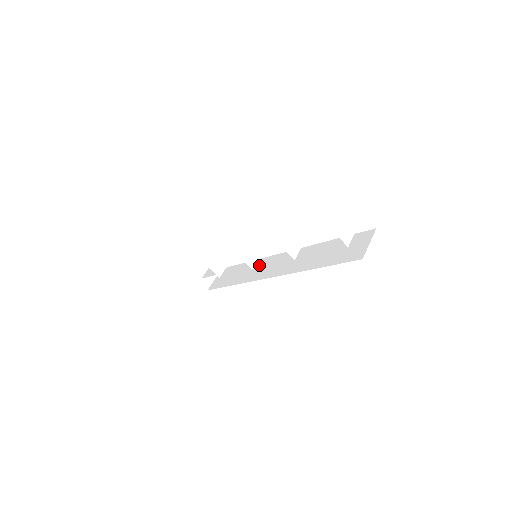
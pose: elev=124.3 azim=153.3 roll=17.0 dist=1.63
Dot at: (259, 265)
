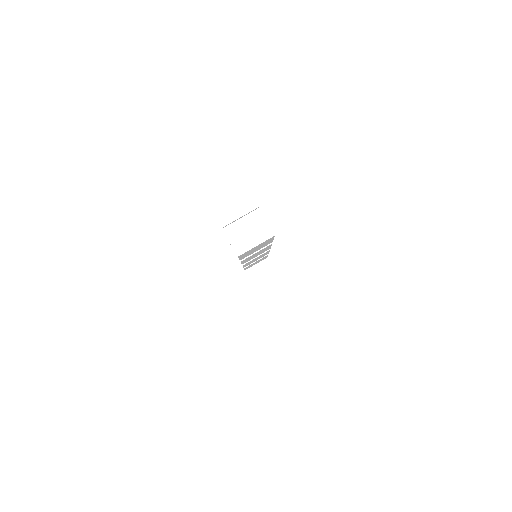
Dot at: occluded
